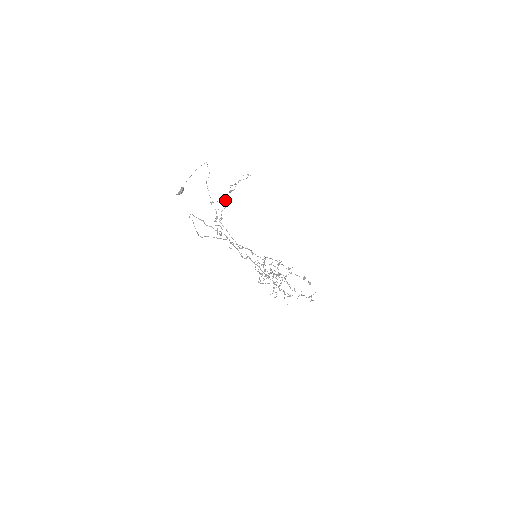
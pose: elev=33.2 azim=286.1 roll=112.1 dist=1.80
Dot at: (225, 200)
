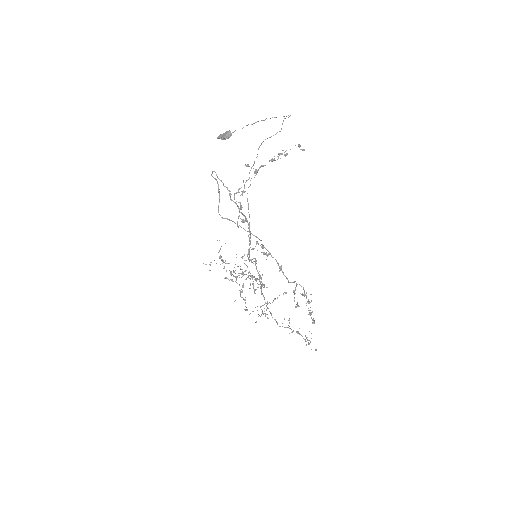
Dot at: (259, 168)
